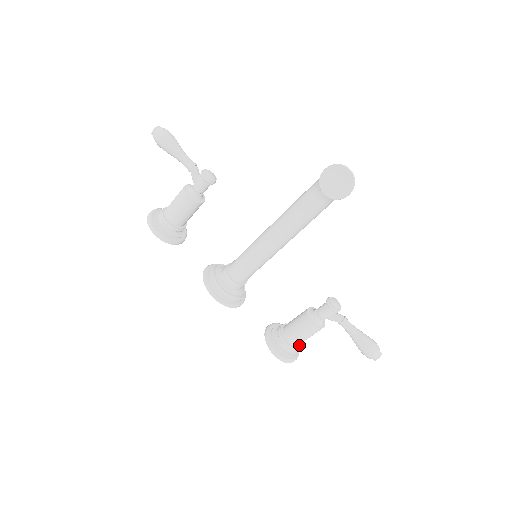
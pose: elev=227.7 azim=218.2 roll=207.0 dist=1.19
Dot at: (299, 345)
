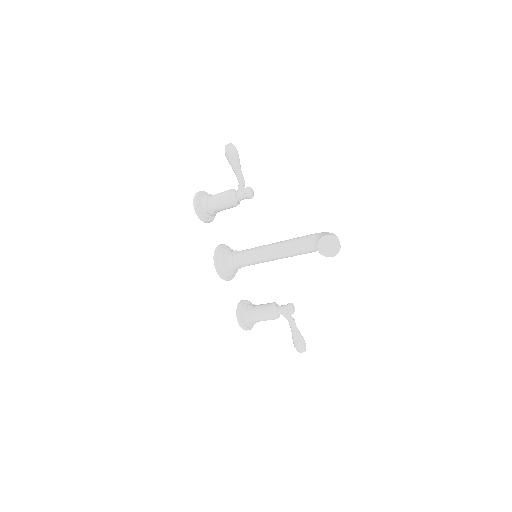
Dot at: (256, 322)
